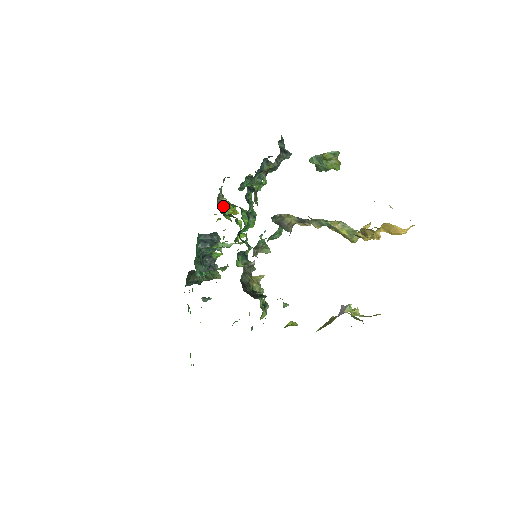
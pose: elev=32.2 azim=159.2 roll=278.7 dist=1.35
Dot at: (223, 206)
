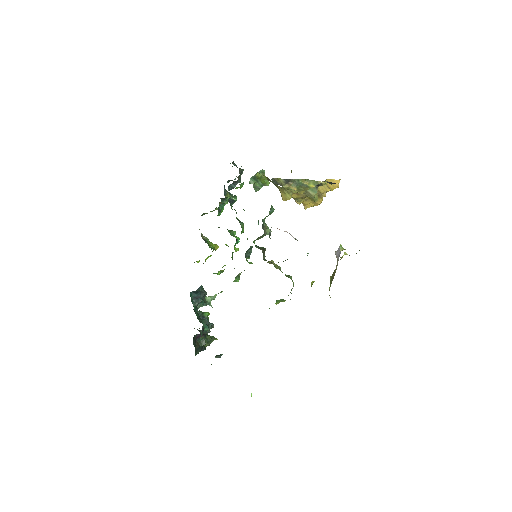
Dot at: (207, 242)
